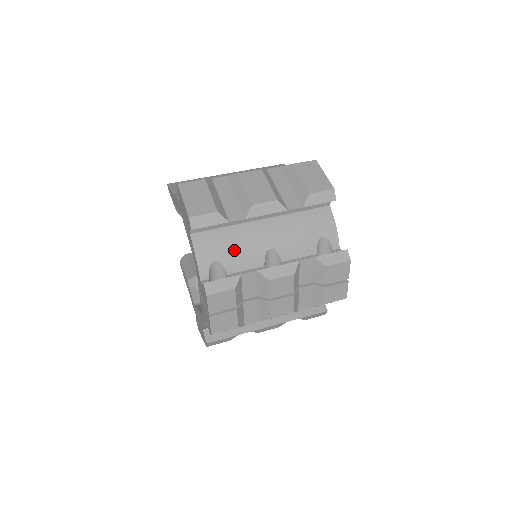
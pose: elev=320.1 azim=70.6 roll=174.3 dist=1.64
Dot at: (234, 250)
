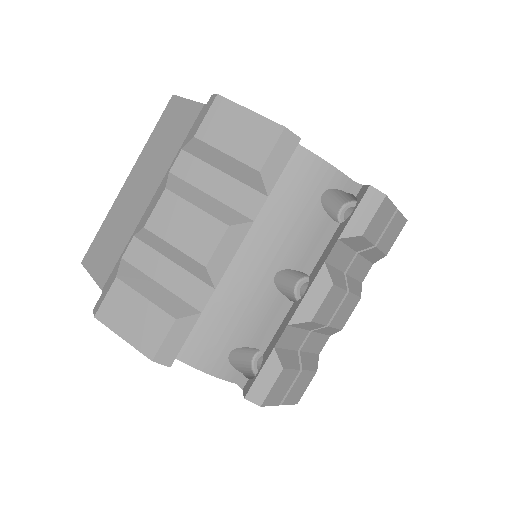
Dot at: (237, 322)
